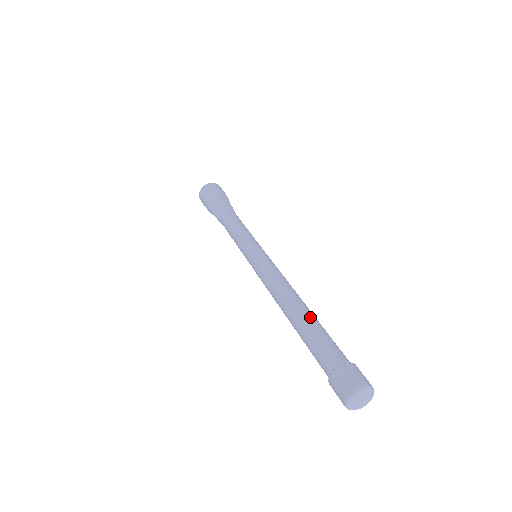
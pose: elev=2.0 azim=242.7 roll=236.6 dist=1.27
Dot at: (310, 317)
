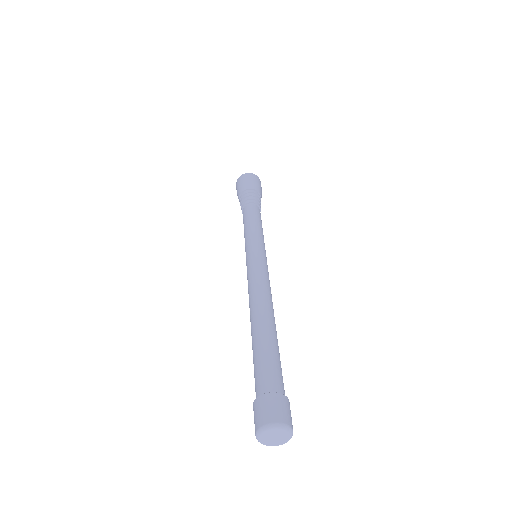
Dot at: occluded
